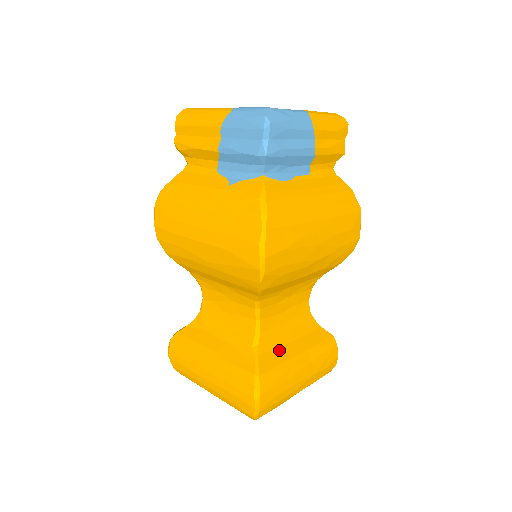
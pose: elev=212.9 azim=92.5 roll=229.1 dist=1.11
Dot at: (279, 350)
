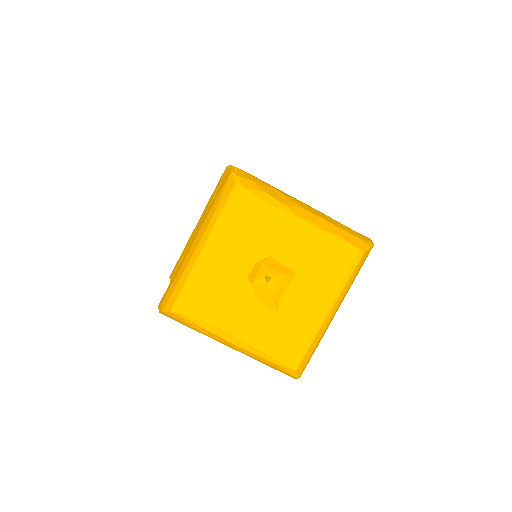
Dot at: occluded
